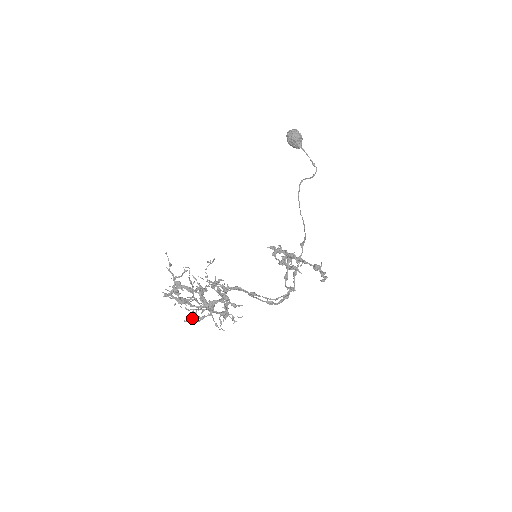
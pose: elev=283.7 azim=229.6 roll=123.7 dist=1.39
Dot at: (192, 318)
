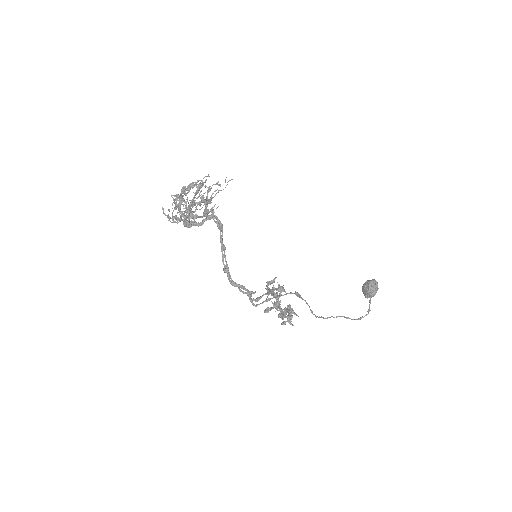
Dot at: (169, 210)
